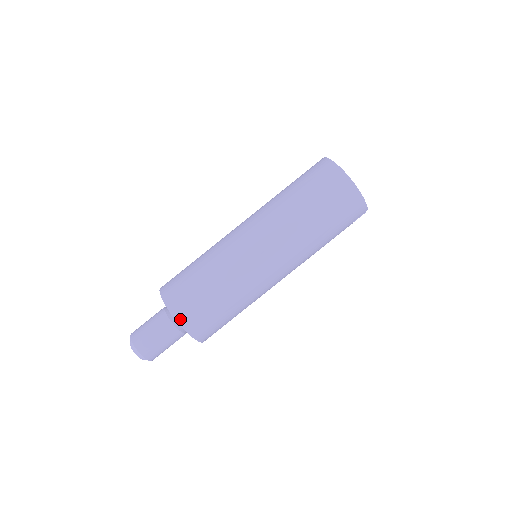
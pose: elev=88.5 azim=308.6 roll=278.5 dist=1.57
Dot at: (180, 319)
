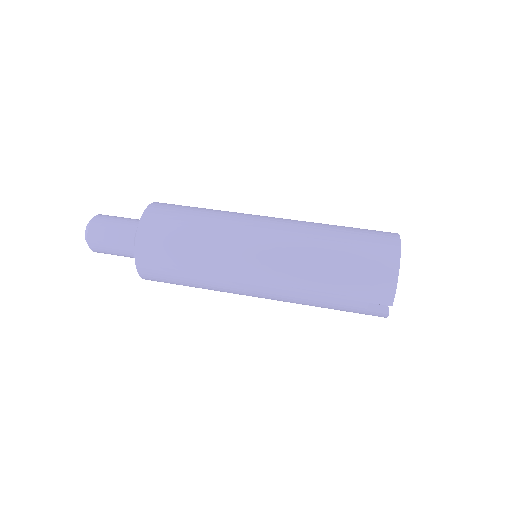
Dot at: (145, 220)
